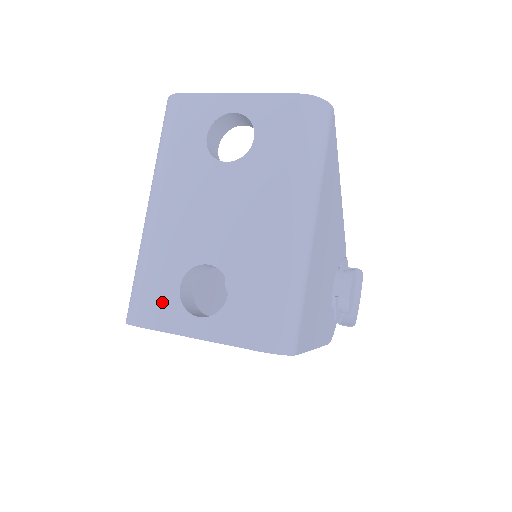
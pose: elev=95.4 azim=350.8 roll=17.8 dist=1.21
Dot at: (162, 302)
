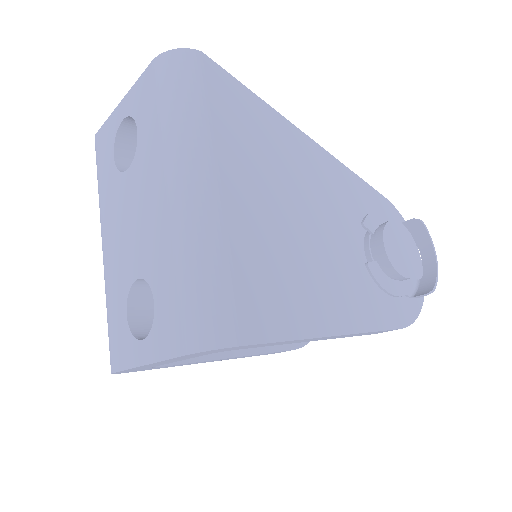
Dot at: (120, 338)
